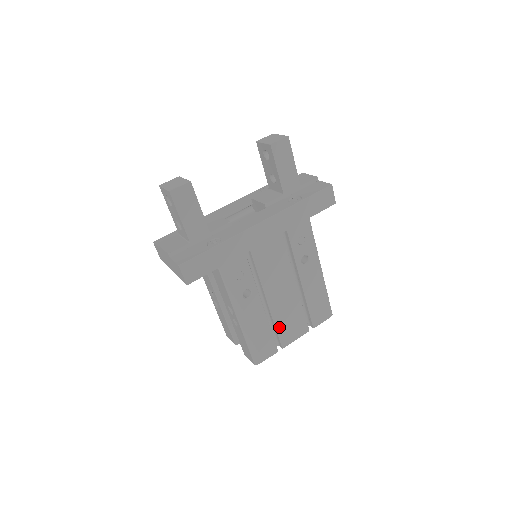
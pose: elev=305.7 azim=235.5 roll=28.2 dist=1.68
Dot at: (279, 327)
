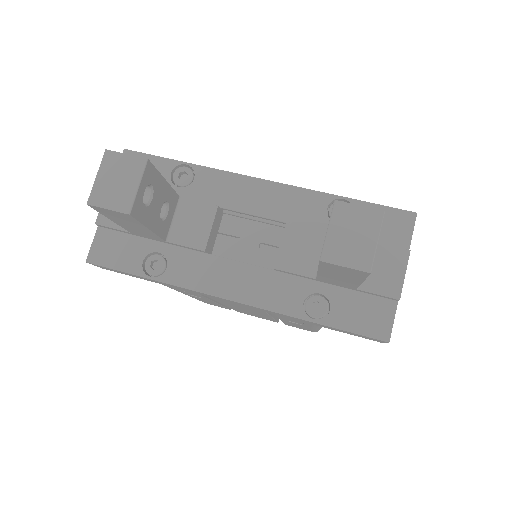
Dot at: (237, 310)
